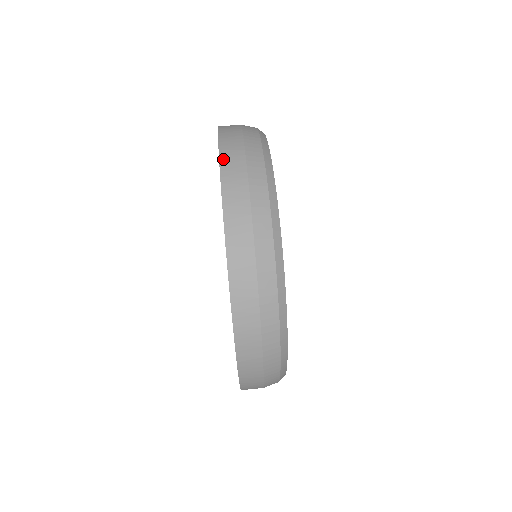
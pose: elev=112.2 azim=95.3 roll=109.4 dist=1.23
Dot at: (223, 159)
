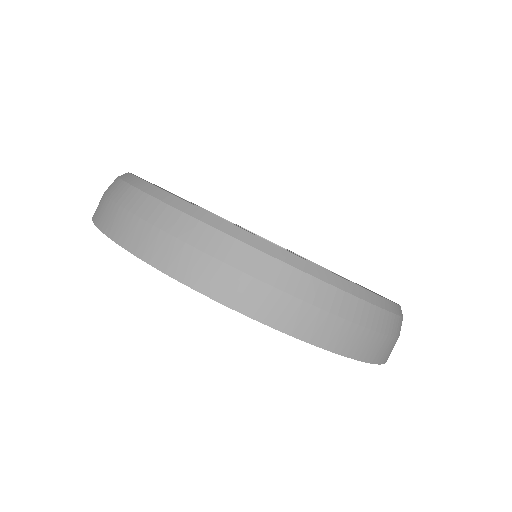
Dot at: (109, 232)
